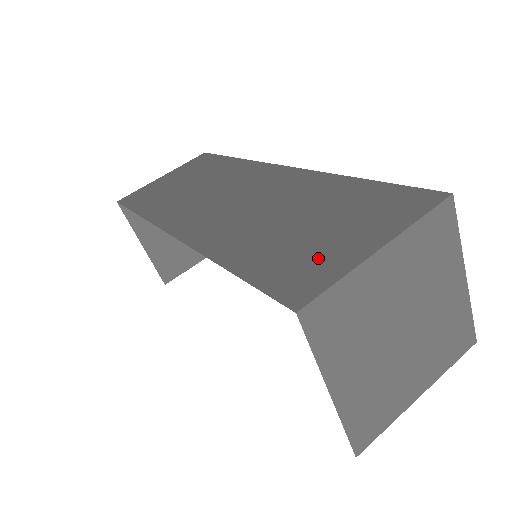
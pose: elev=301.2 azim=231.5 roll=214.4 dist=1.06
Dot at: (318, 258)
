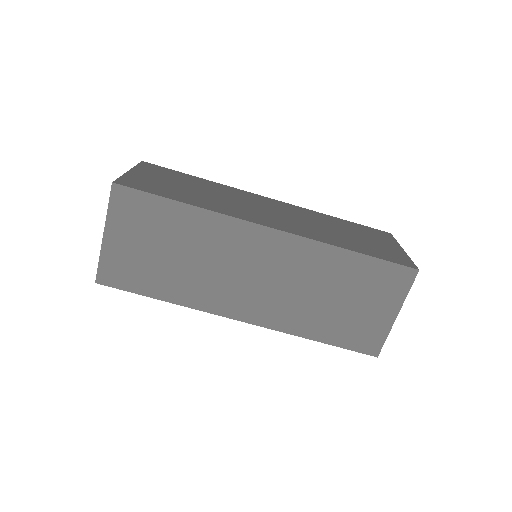
Dot at: (369, 327)
